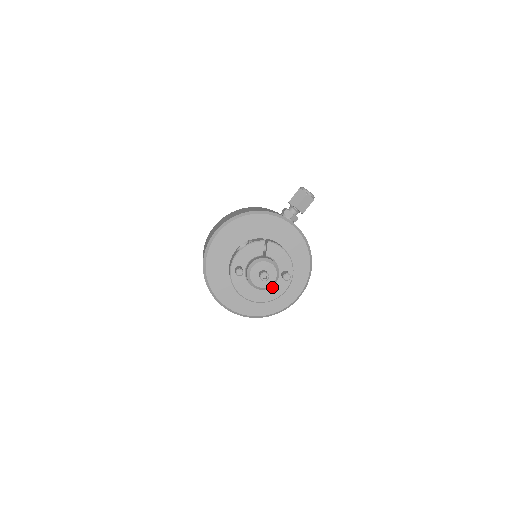
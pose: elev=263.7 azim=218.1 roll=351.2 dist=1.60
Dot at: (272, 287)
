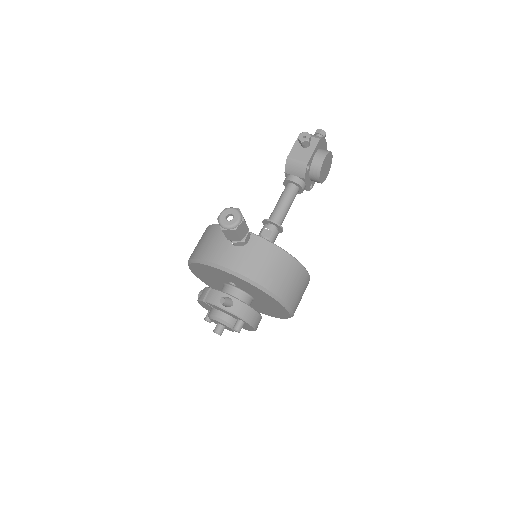
Dot at: (243, 325)
